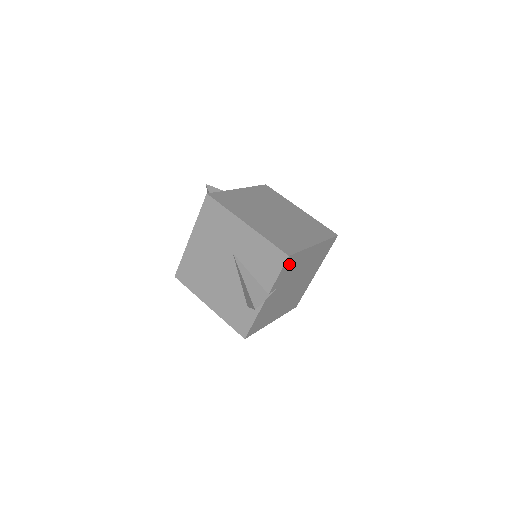
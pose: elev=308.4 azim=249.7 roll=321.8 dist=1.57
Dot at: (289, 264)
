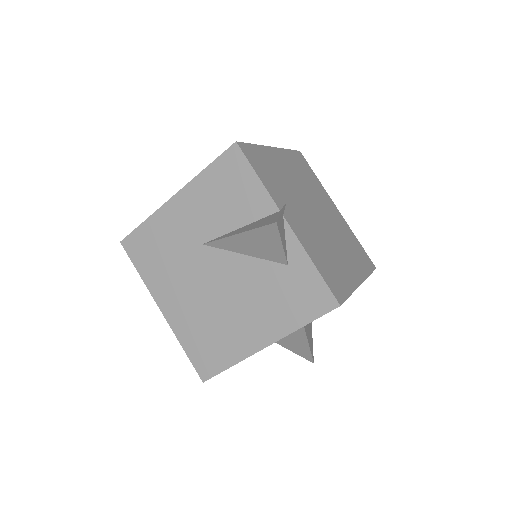
Dot at: (256, 162)
